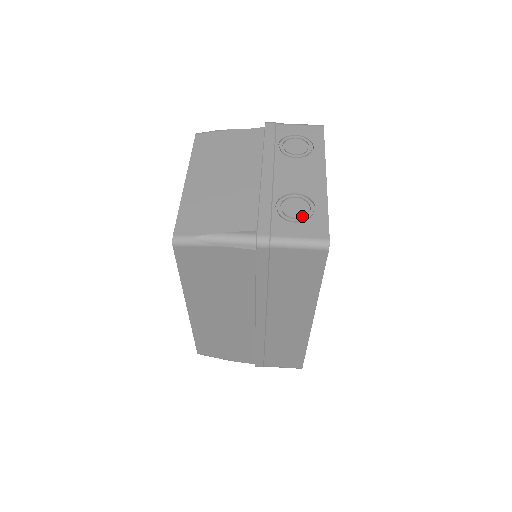
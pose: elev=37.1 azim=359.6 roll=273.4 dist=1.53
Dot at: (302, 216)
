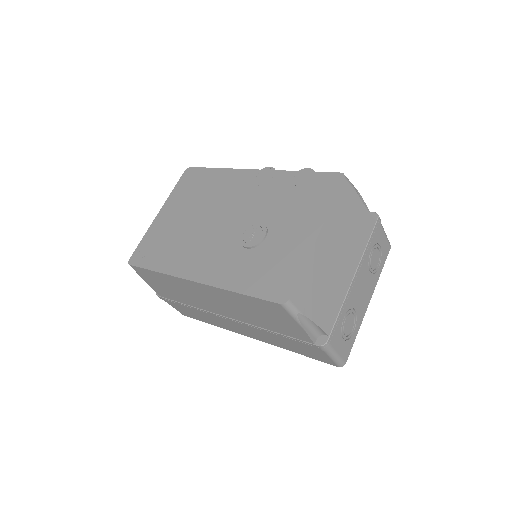
Dot at: (348, 335)
